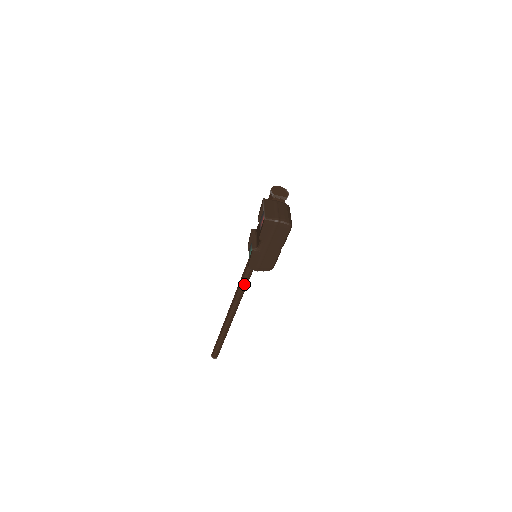
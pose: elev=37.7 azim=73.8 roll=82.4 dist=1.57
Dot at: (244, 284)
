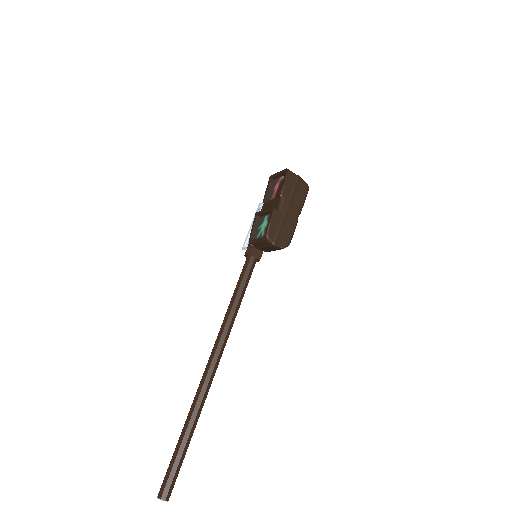
Dot at: (236, 307)
